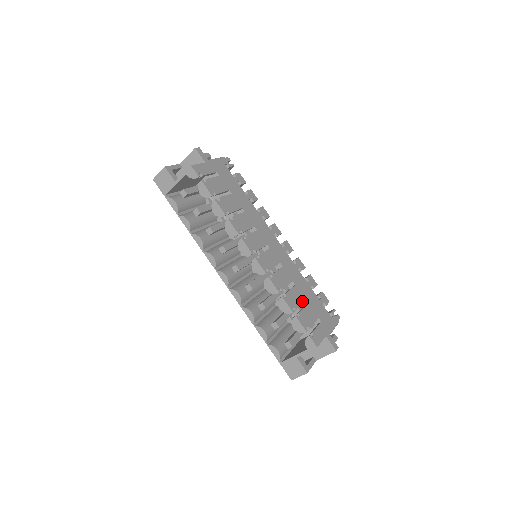
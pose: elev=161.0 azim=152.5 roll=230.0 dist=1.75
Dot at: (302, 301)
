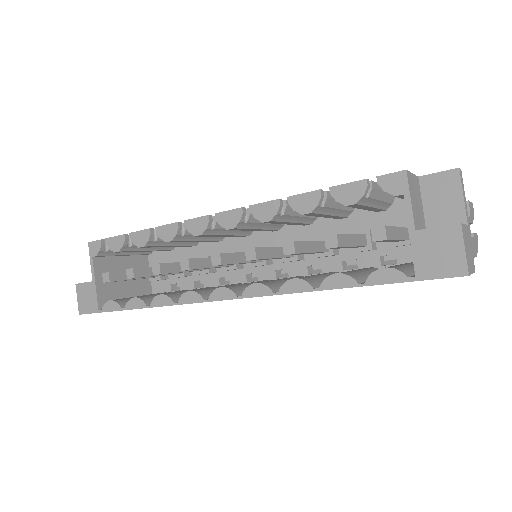
Dot at: occluded
